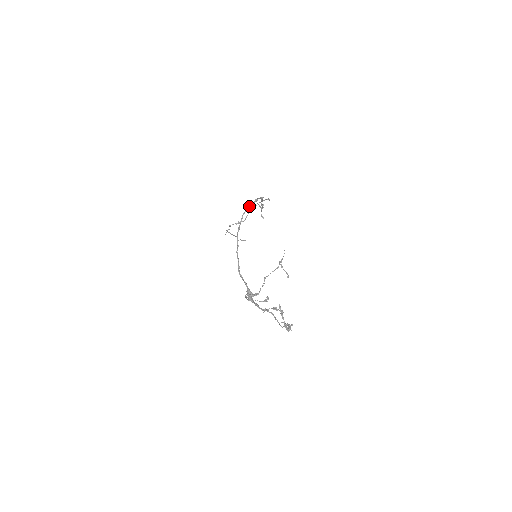
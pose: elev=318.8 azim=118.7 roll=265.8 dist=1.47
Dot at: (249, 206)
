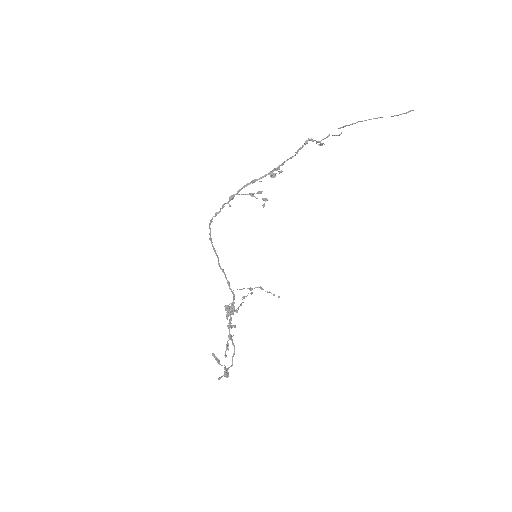
Dot at: (220, 210)
